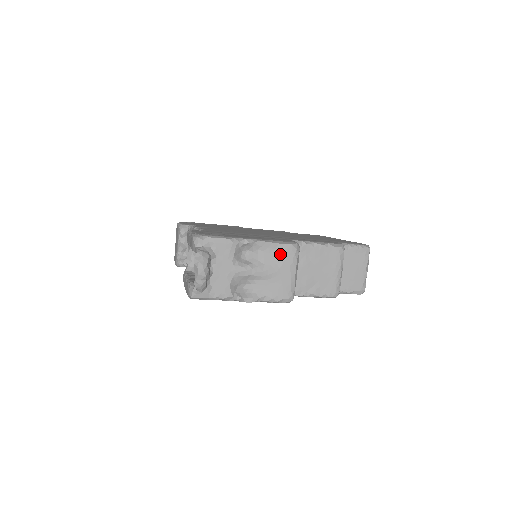
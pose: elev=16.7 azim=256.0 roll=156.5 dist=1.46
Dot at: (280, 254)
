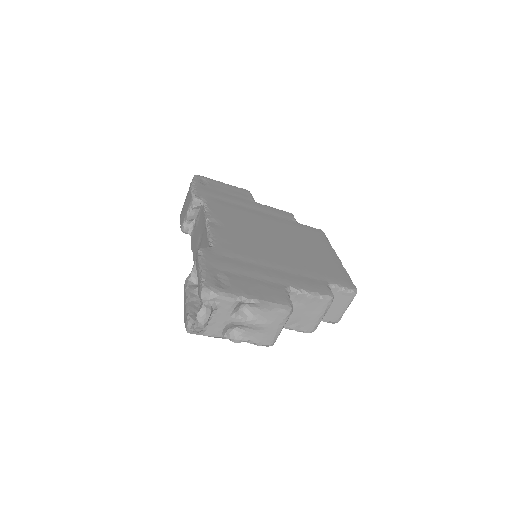
Dot at: (274, 315)
